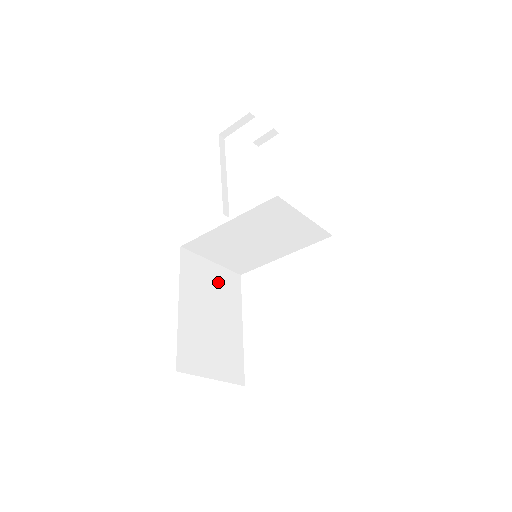
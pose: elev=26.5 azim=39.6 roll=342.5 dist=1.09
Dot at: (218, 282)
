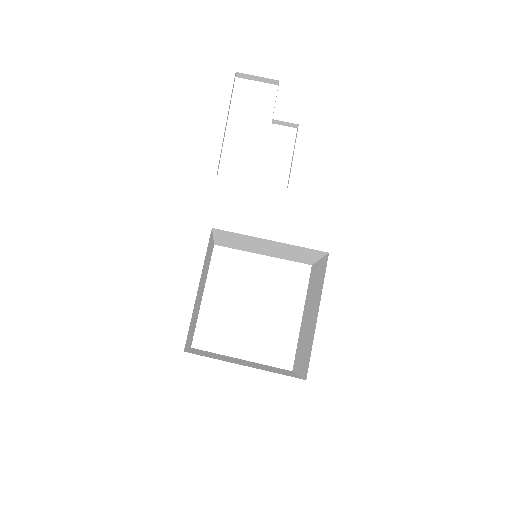
Dot at: (209, 257)
